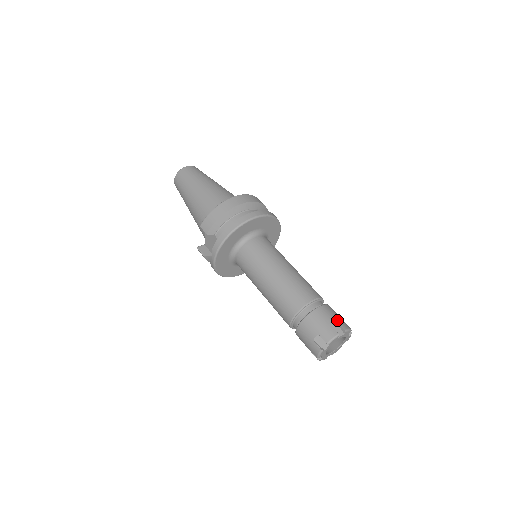
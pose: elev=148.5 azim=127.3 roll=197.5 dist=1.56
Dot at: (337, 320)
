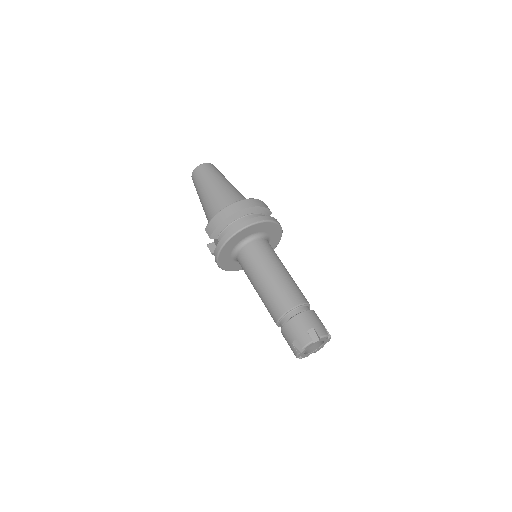
Dot at: (314, 327)
